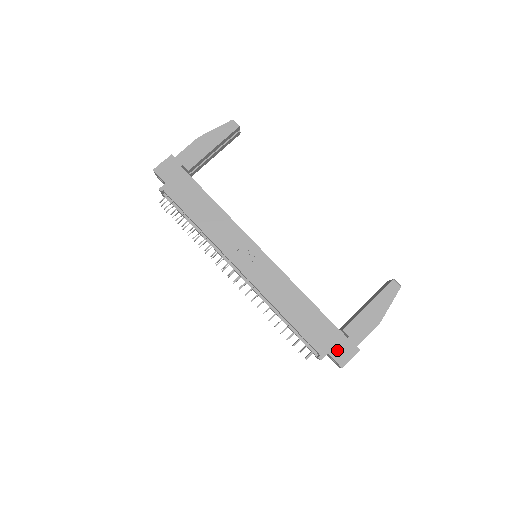
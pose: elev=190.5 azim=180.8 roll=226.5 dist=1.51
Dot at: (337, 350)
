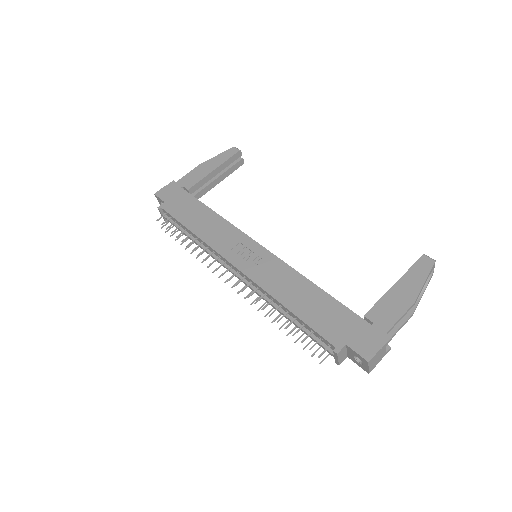
Dot at: (358, 340)
